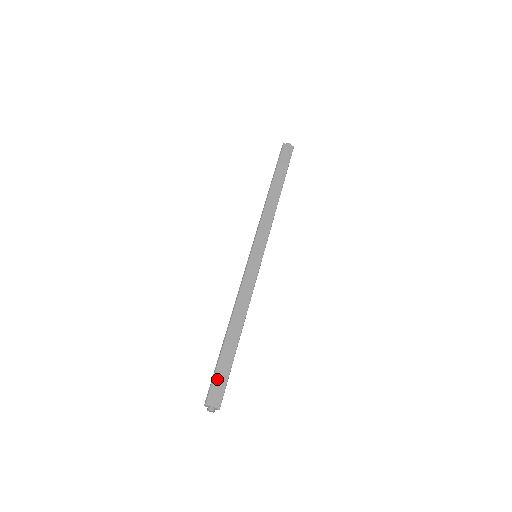
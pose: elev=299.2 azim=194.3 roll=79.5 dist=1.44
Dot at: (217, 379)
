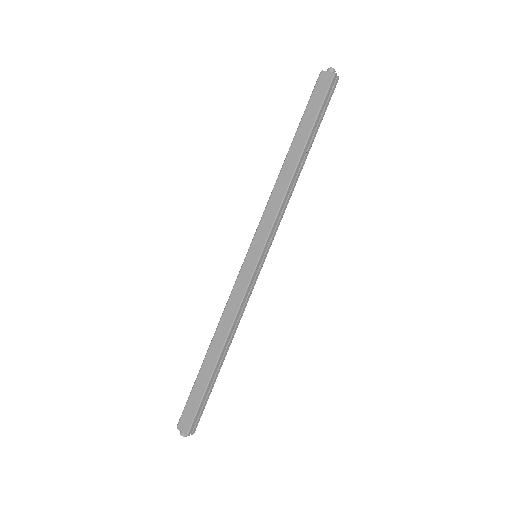
Dot at: (189, 404)
